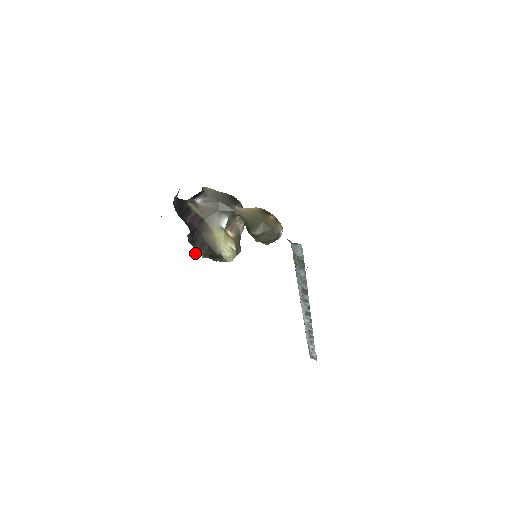
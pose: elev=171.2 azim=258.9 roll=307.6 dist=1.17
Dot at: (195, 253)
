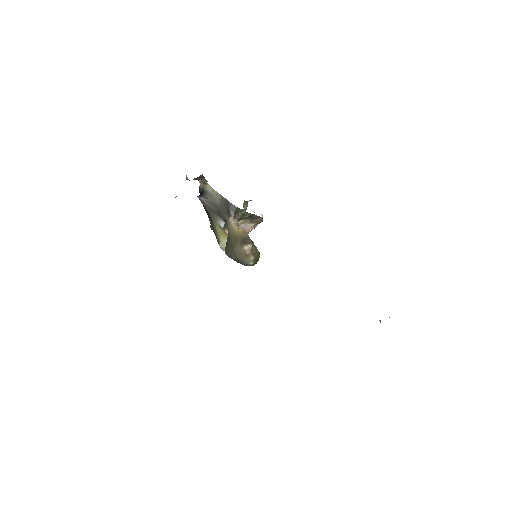
Dot at: (211, 228)
